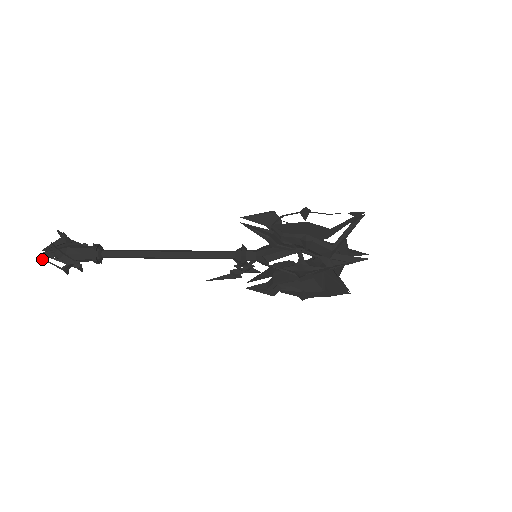
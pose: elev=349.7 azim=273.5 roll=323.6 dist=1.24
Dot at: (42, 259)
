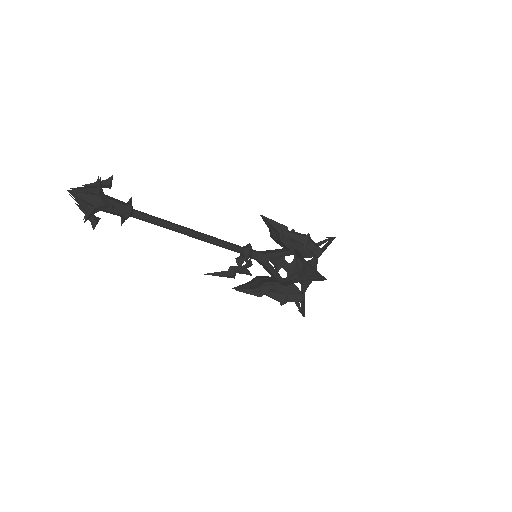
Dot at: (73, 193)
